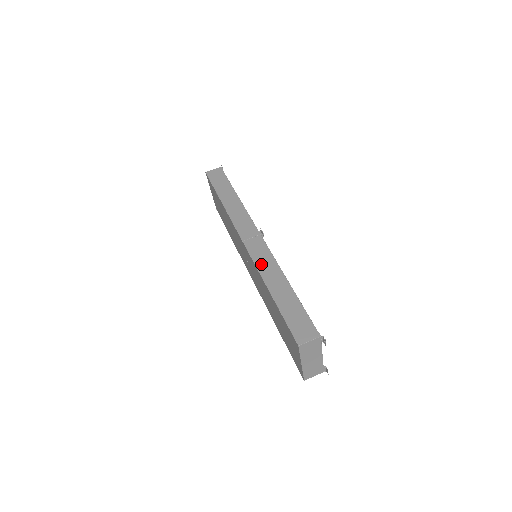
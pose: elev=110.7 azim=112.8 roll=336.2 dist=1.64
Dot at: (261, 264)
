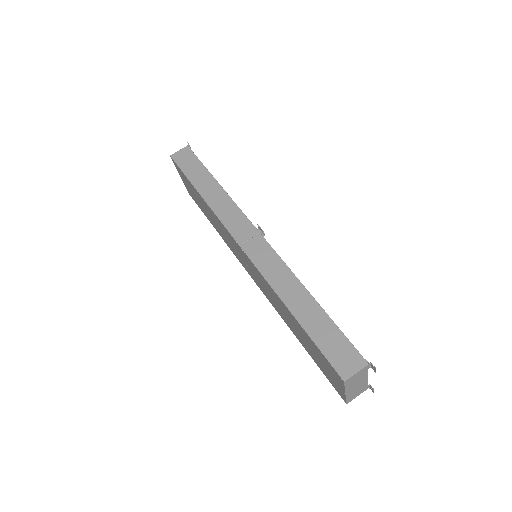
Dot at: (270, 274)
